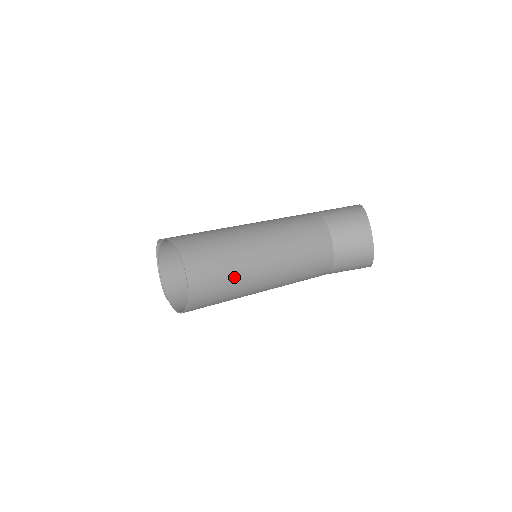
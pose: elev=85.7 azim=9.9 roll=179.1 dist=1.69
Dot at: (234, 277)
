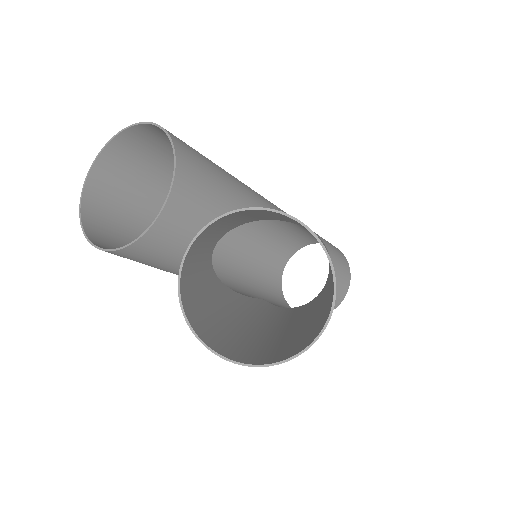
Dot at: occluded
